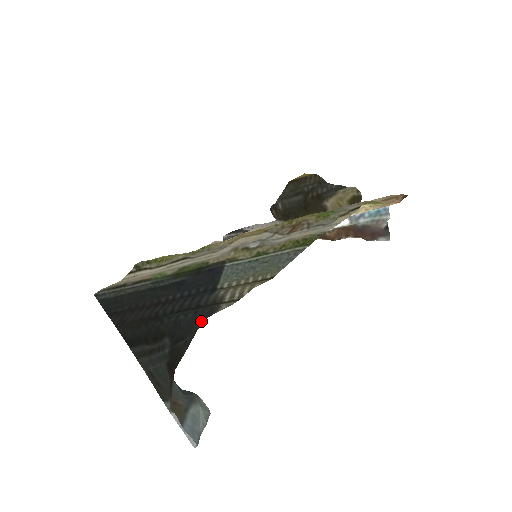
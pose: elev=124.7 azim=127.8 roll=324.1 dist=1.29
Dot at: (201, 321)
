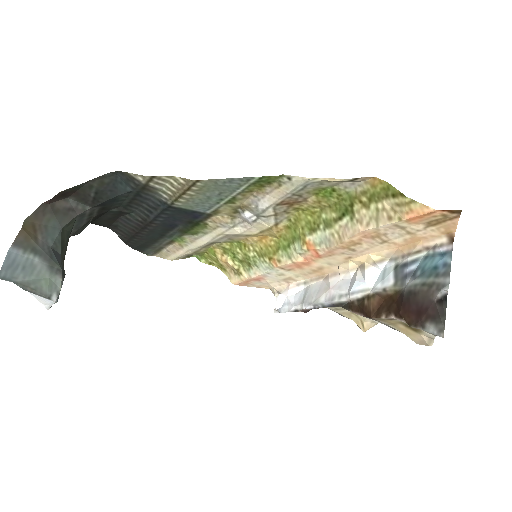
Dot at: (114, 173)
